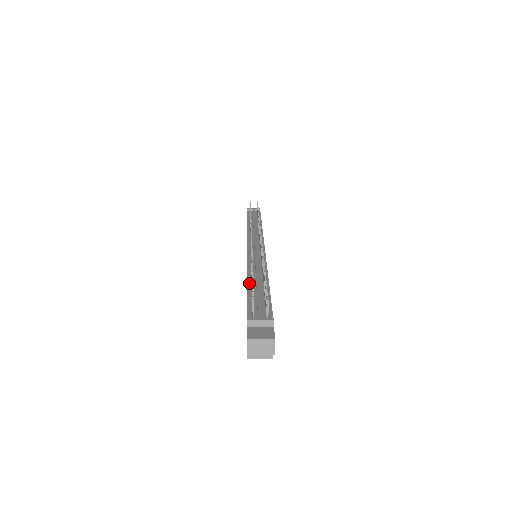
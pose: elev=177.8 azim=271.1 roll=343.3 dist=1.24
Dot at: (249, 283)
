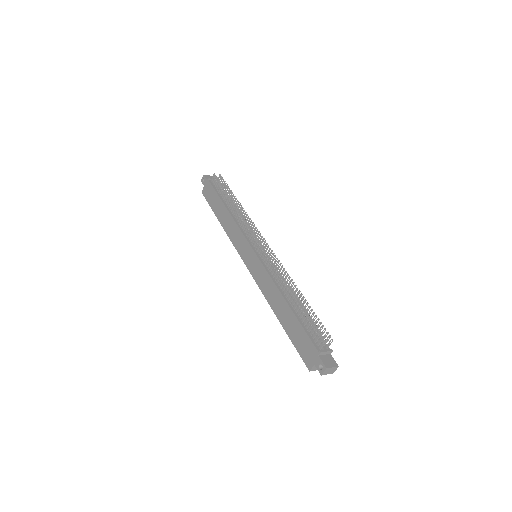
Dot at: (290, 305)
